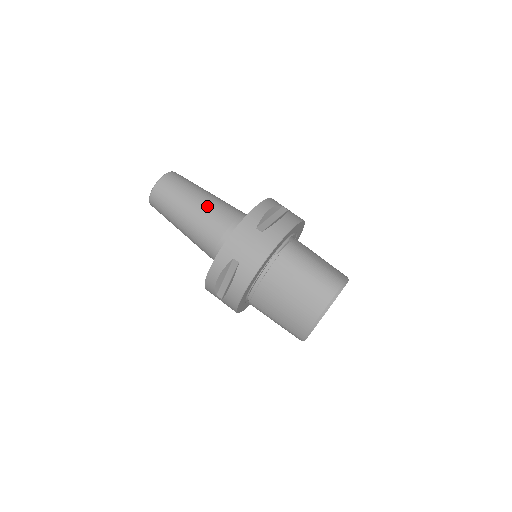
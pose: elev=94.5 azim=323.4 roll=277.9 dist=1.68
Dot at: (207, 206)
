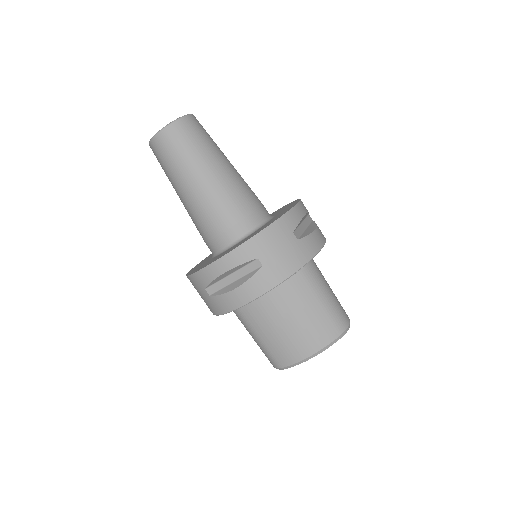
Dot at: (230, 178)
